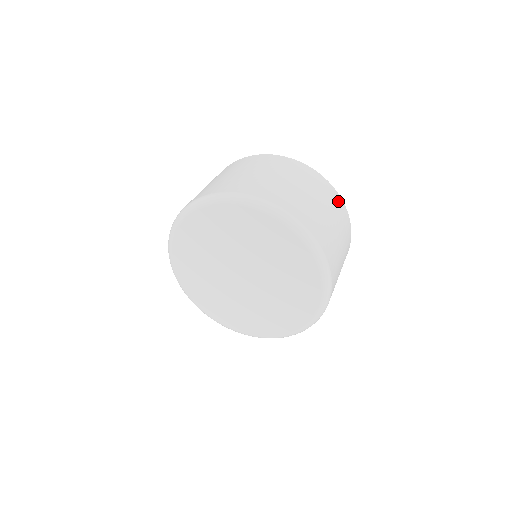
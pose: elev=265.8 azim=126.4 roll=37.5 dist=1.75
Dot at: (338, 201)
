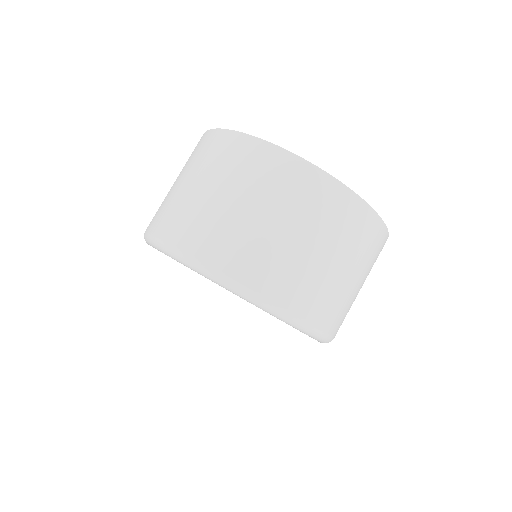
Dot at: (381, 241)
